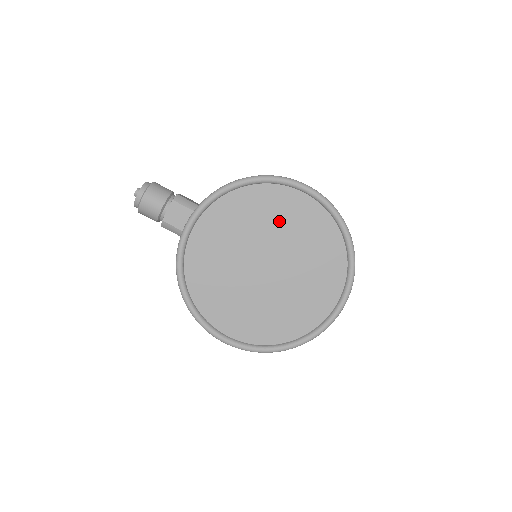
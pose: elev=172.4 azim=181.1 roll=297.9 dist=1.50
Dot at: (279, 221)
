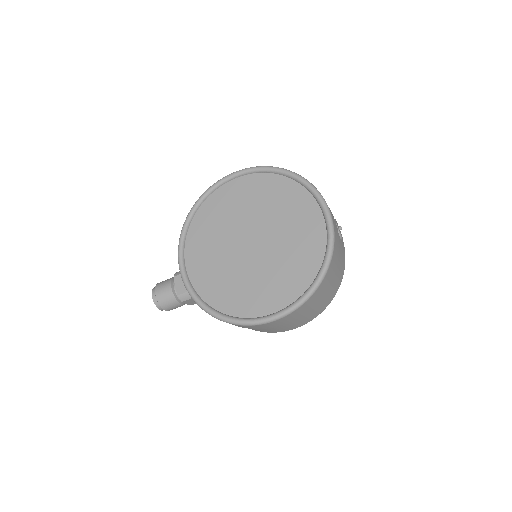
Dot at: (233, 210)
